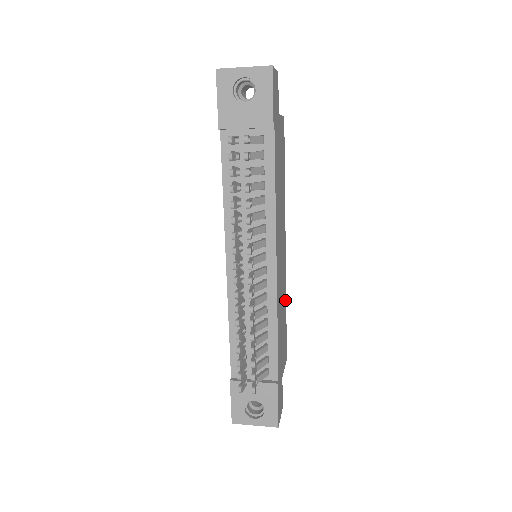
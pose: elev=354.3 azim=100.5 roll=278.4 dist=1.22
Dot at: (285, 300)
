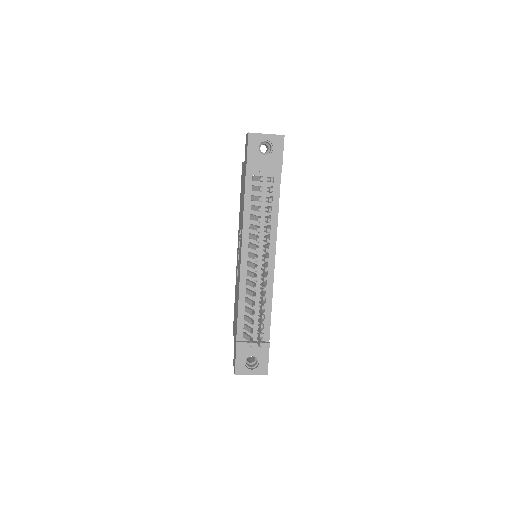
Dot at: occluded
